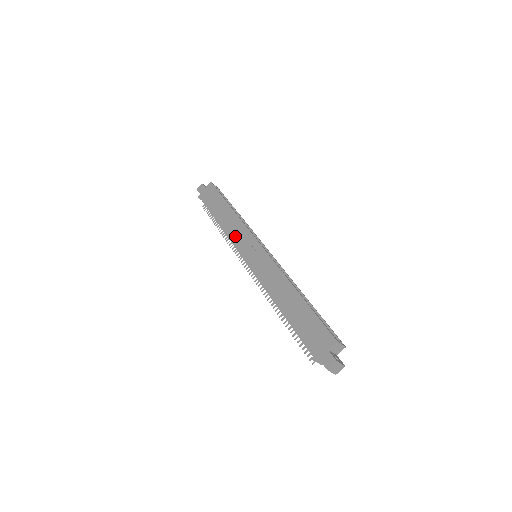
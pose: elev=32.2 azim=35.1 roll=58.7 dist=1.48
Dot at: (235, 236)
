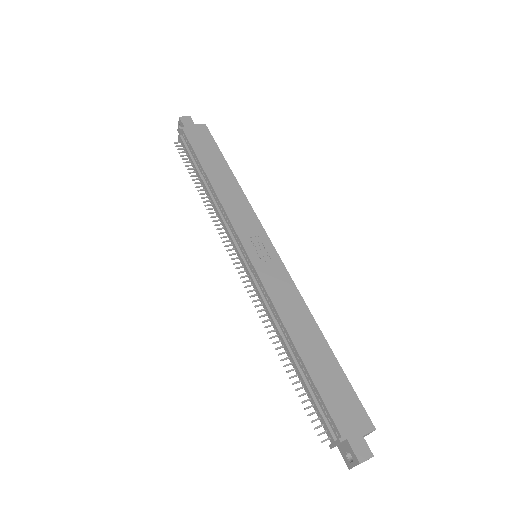
Dot at: (236, 214)
